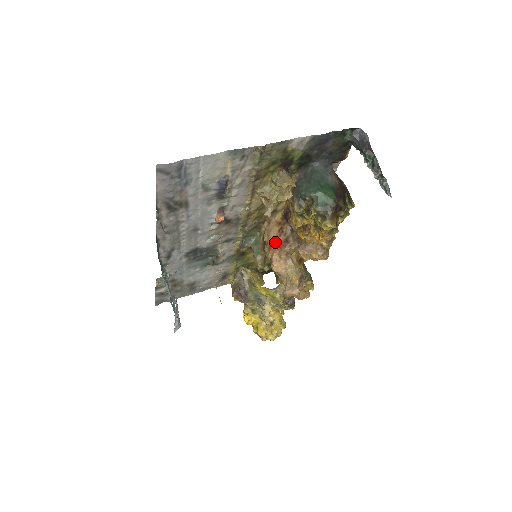
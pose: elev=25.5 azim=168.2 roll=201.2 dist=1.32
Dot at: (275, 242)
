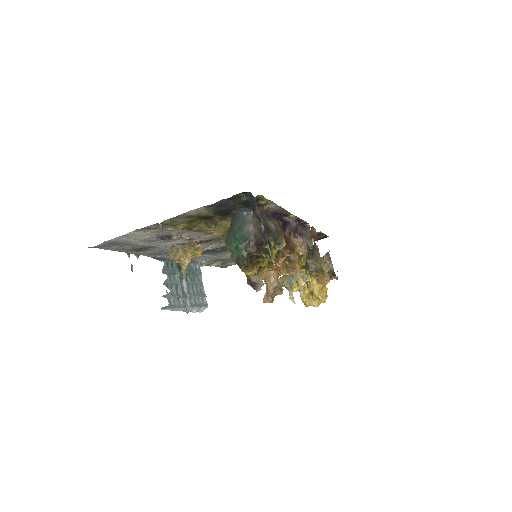
Dot at: occluded
